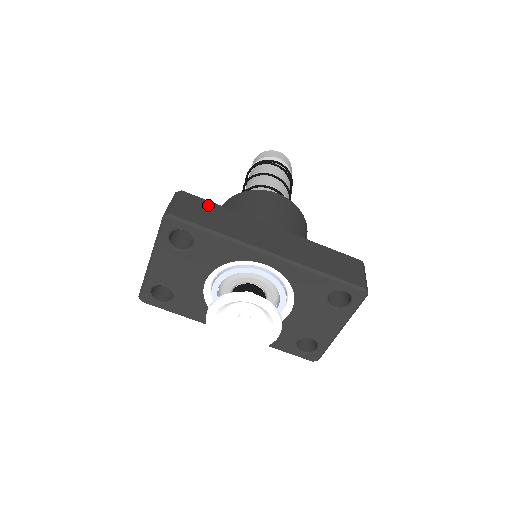
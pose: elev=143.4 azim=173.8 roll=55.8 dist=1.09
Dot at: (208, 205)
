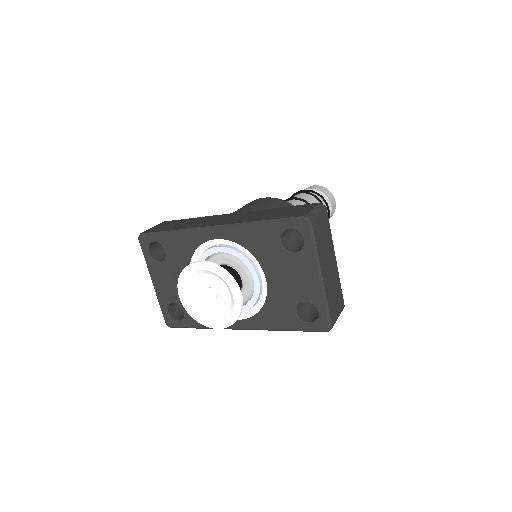
Dot at: (180, 221)
